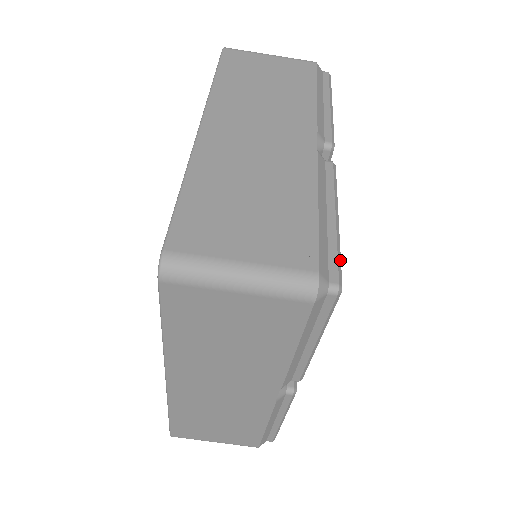
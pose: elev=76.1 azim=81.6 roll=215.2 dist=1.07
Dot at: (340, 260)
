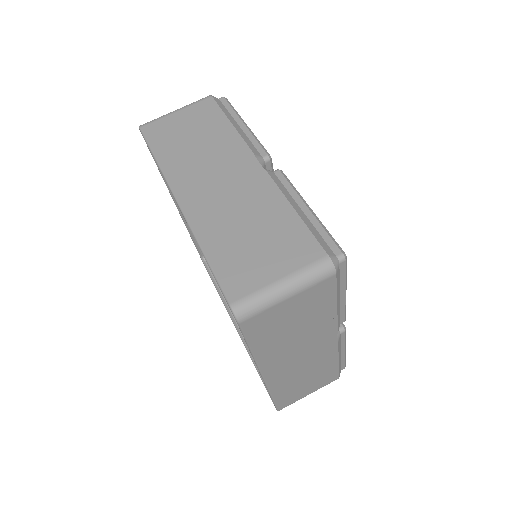
Dot at: (332, 237)
